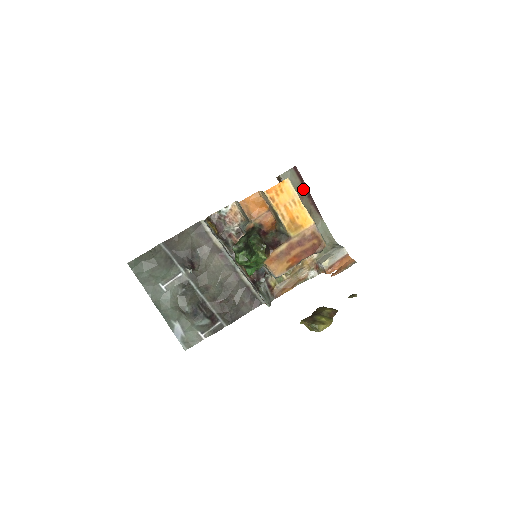
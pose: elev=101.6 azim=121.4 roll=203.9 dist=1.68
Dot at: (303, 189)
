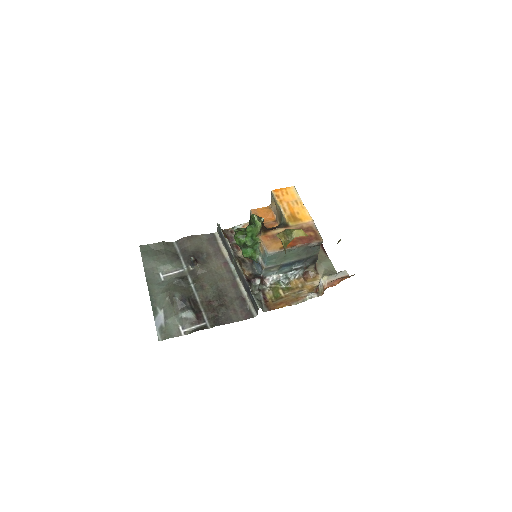
Dot at: occluded
